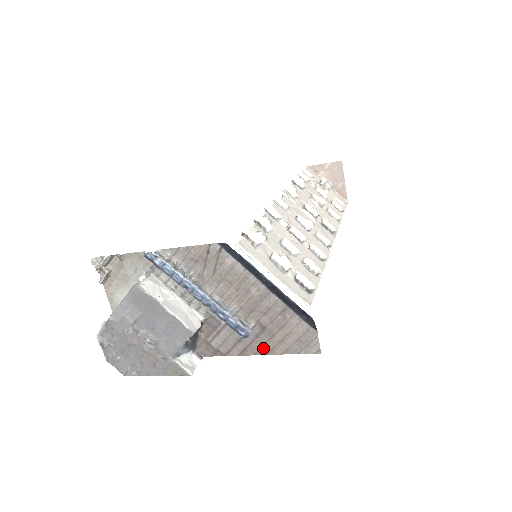
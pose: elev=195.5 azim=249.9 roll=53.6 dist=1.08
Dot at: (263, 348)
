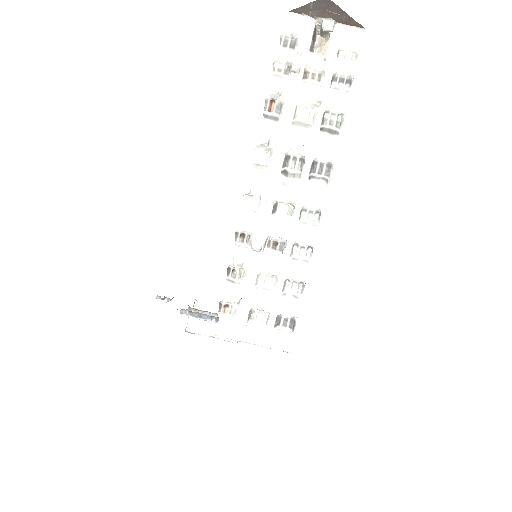
Dot at: occluded
